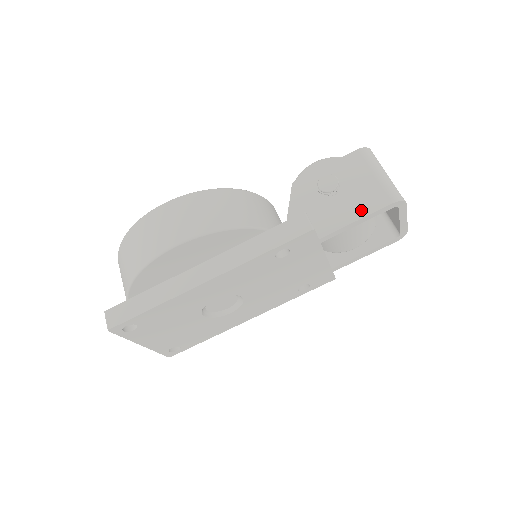
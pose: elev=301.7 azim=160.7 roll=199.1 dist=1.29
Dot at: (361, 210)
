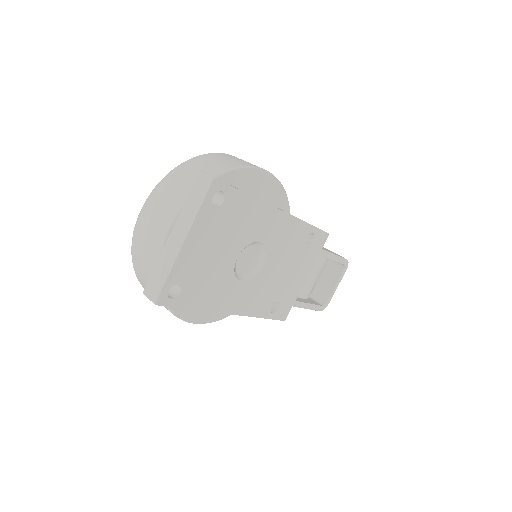
Dot at: (334, 253)
